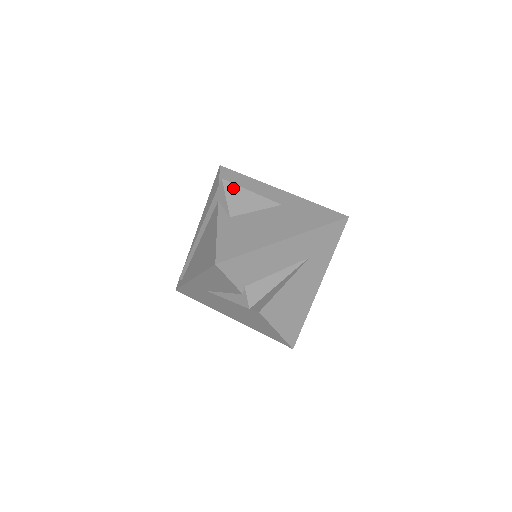
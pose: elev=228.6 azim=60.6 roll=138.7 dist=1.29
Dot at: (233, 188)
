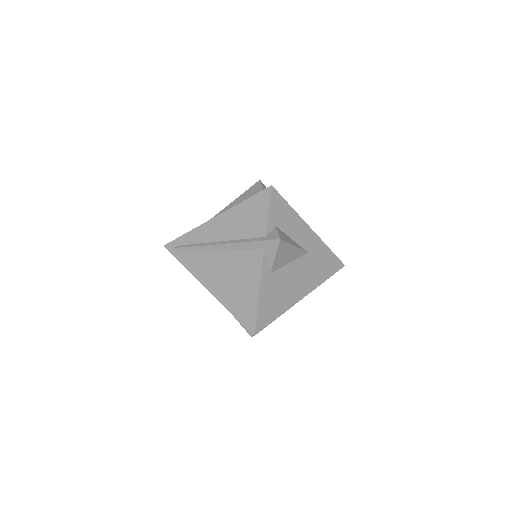
Dot at: (284, 246)
